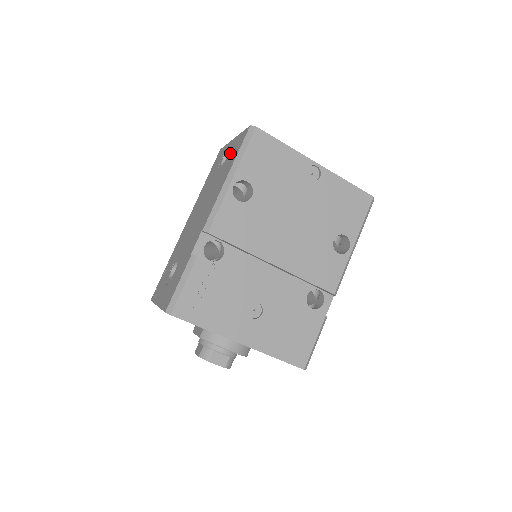
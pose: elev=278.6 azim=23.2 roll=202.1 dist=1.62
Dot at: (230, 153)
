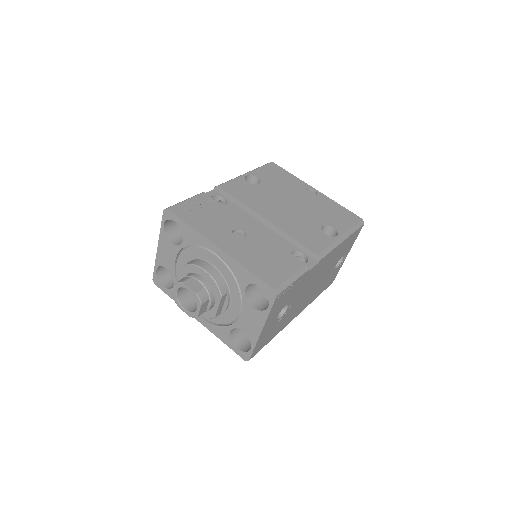
Dot at: occluded
